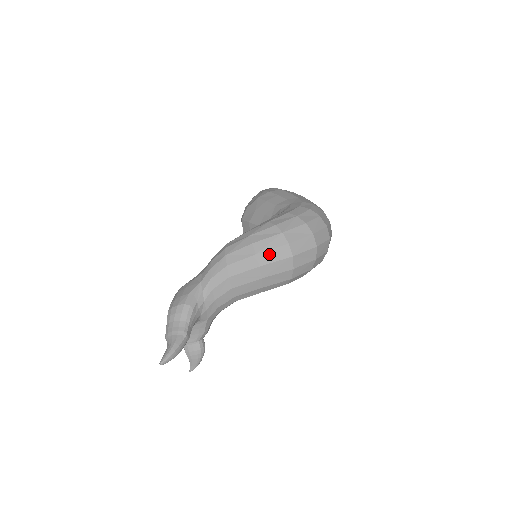
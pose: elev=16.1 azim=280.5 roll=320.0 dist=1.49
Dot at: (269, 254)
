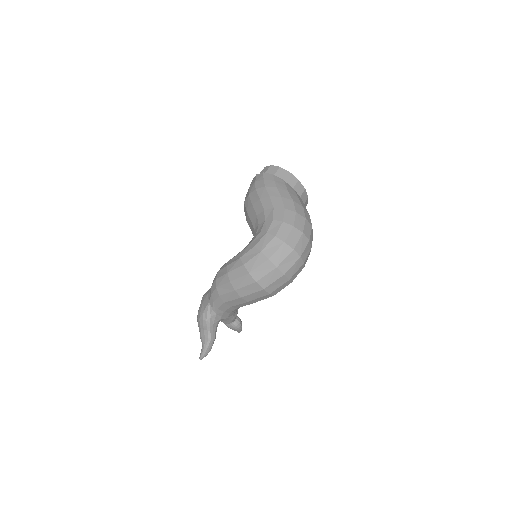
Dot at: (244, 289)
